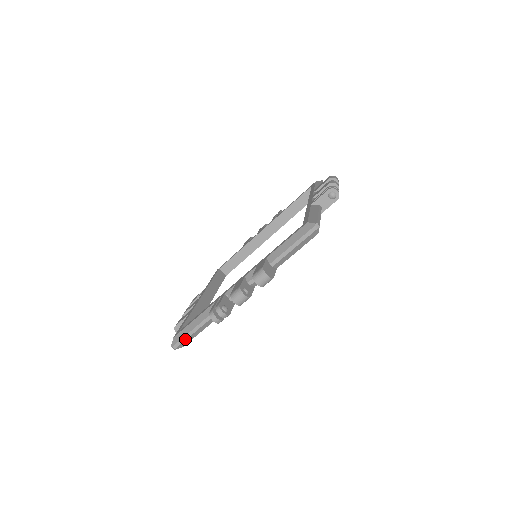
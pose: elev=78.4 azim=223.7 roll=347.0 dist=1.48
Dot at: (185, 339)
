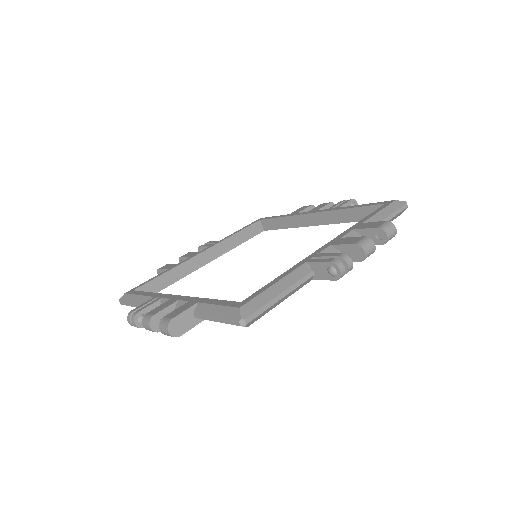
Dot at: (128, 305)
